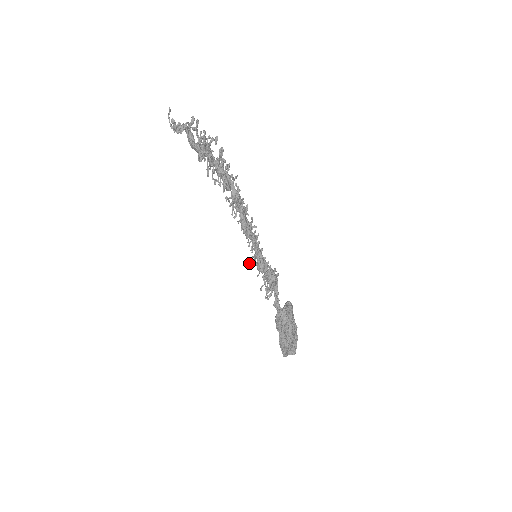
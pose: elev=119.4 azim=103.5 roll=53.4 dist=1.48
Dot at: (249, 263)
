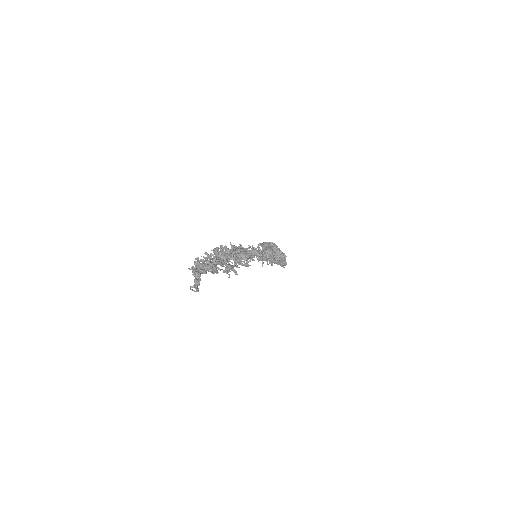
Dot at: occluded
